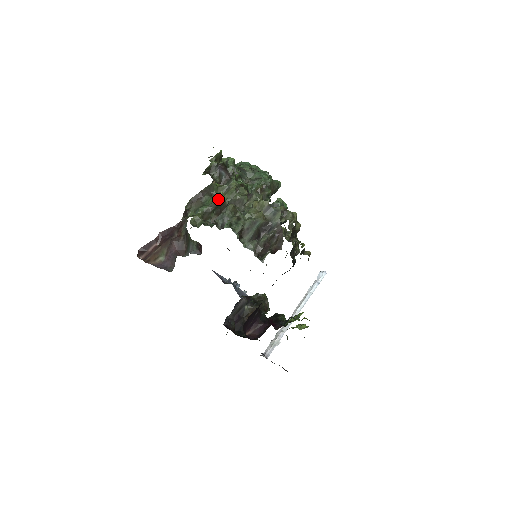
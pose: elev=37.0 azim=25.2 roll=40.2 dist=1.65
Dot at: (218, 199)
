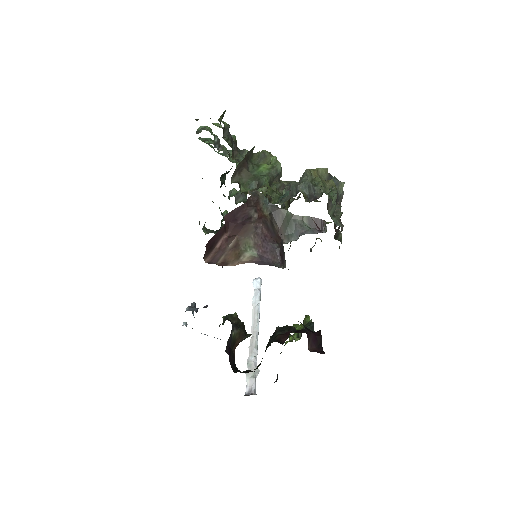
Dot at: (278, 166)
